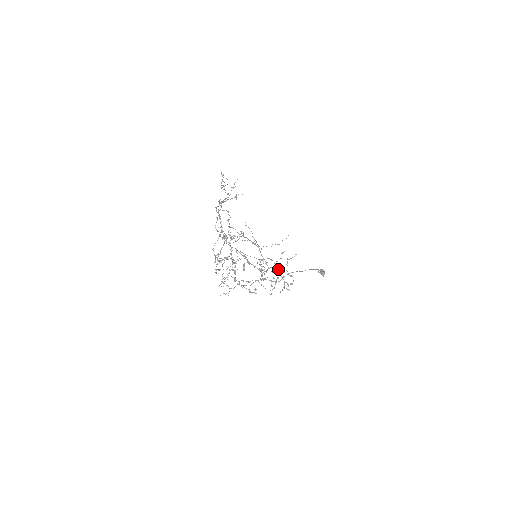
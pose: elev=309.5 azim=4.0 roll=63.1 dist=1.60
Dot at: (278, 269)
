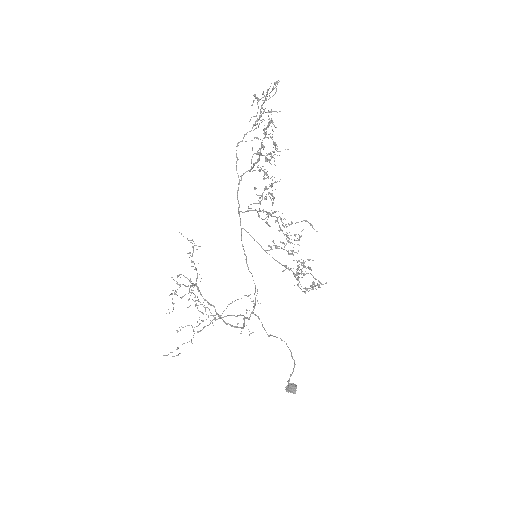
Dot at: (292, 271)
